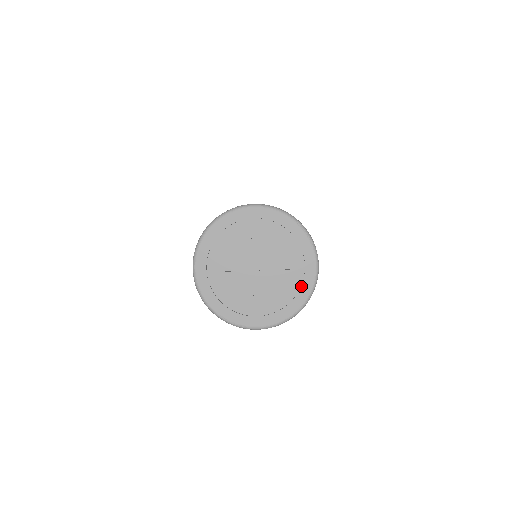
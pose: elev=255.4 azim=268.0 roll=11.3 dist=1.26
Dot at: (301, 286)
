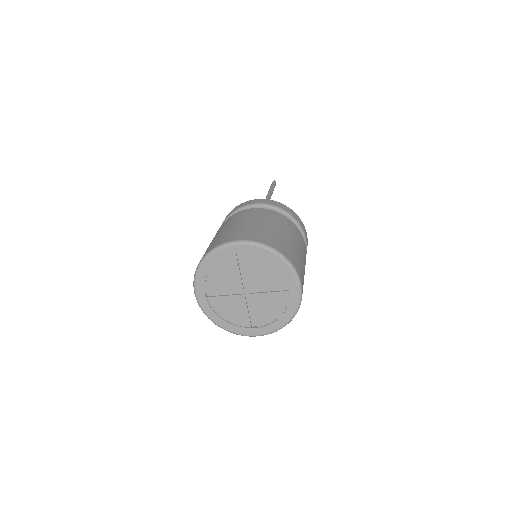
Dot at: (288, 304)
